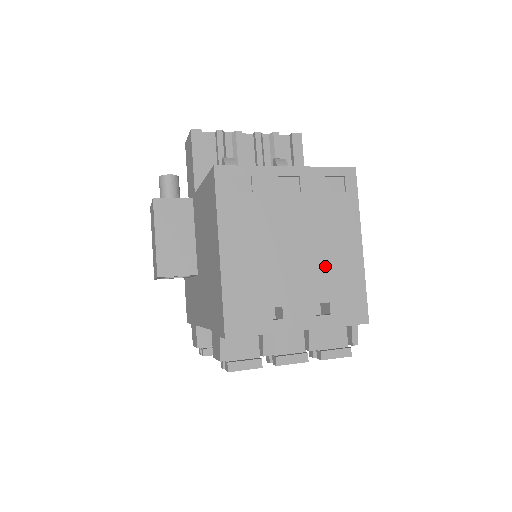
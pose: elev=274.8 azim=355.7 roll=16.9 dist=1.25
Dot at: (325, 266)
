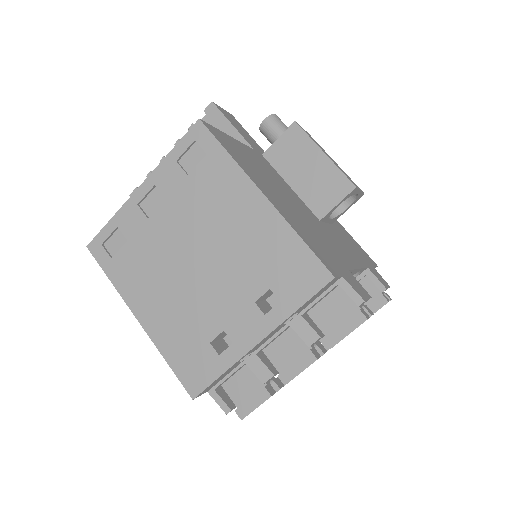
Dot at: (238, 253)
